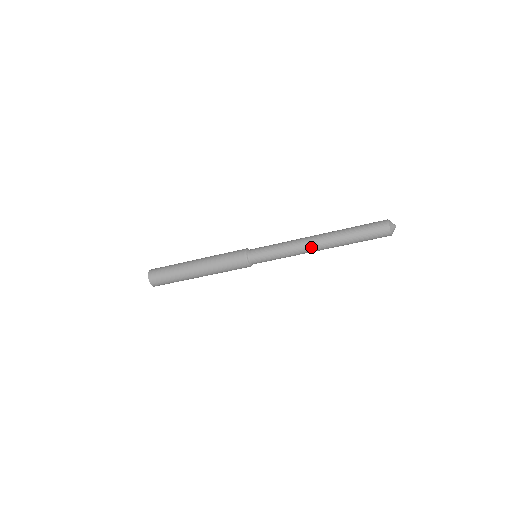
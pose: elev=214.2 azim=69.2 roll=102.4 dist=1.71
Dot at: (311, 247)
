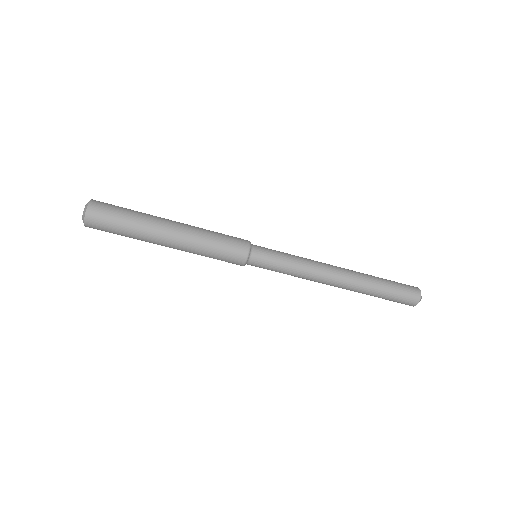
Dot at: (329, 283)
